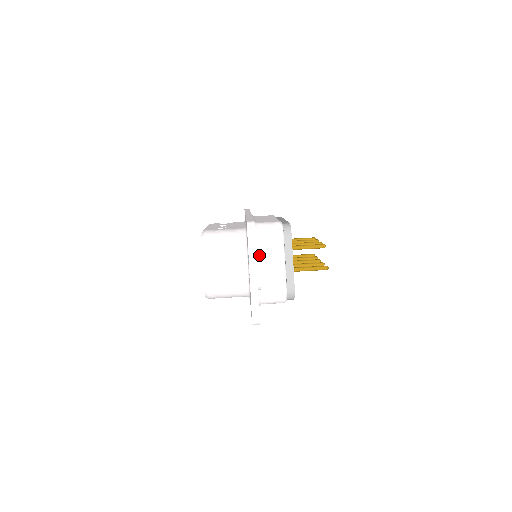
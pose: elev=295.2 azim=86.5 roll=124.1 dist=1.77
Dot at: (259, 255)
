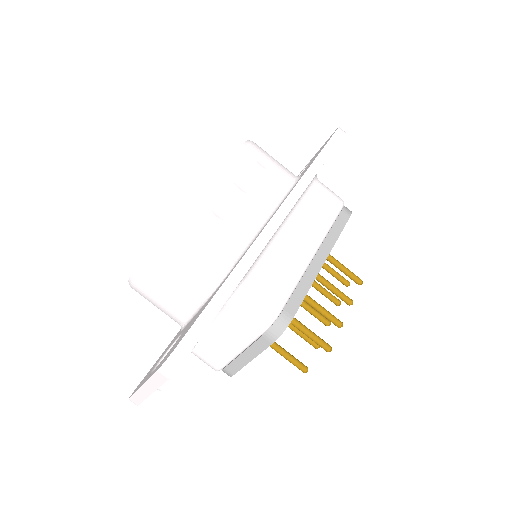
Dot at: (213, 323)
